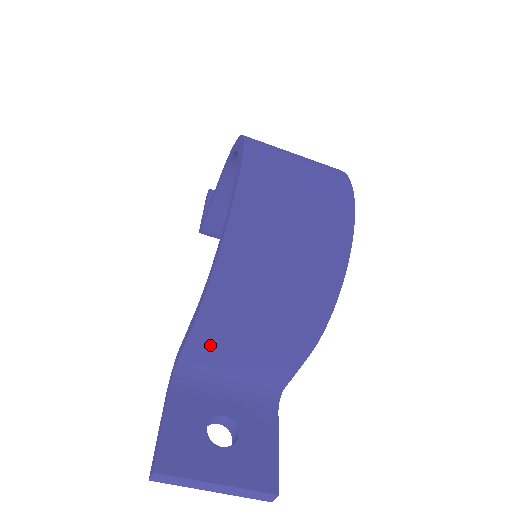
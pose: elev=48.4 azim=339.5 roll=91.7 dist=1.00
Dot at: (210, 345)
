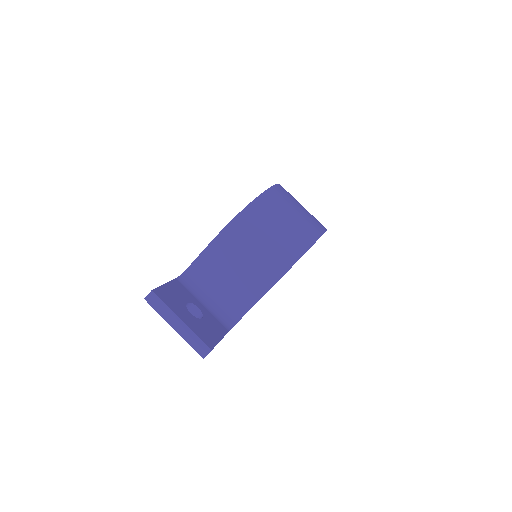
Dot at: (213, 261)
